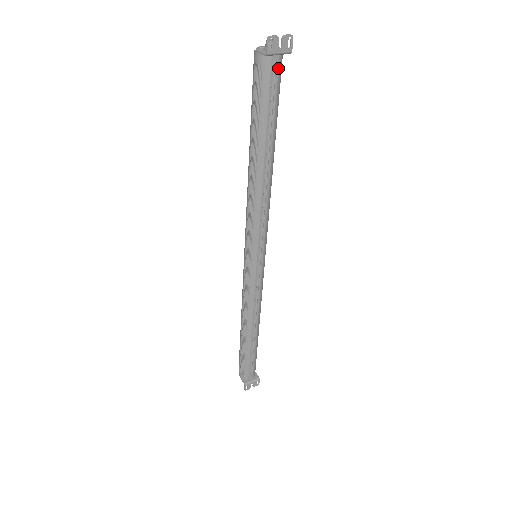
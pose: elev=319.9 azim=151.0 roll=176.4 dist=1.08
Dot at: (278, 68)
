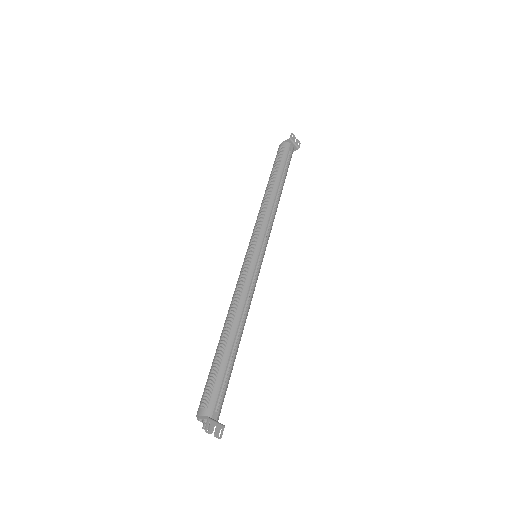
Dot at: (292, 151)
